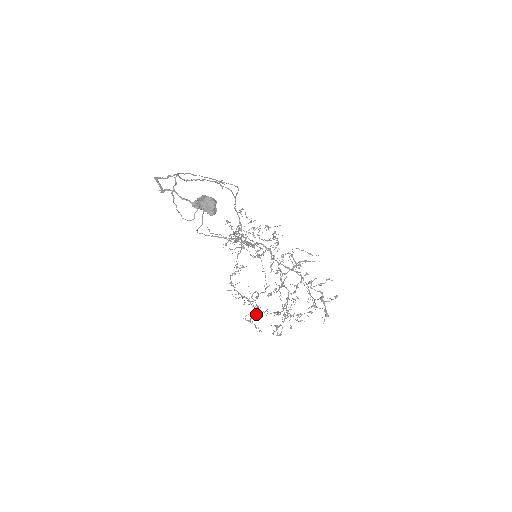
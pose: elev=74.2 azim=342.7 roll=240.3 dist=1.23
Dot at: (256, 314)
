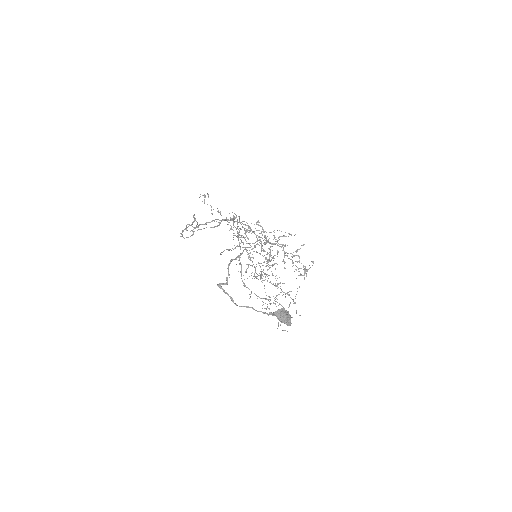
Dot at: (270, 304)
